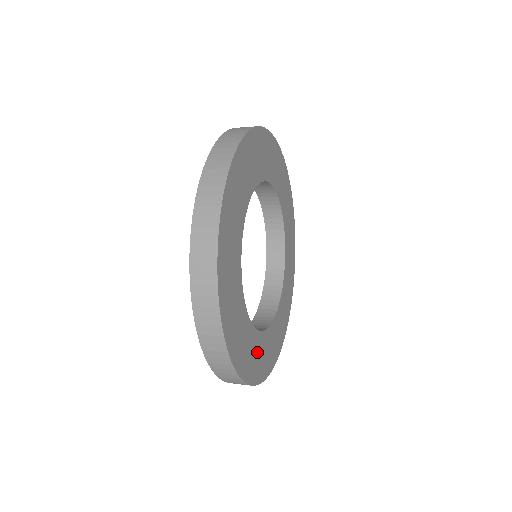
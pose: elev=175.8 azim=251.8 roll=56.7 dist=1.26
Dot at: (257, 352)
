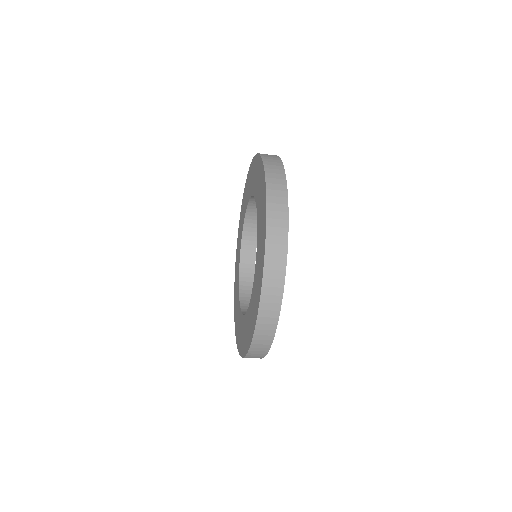
Dot at: occluded
